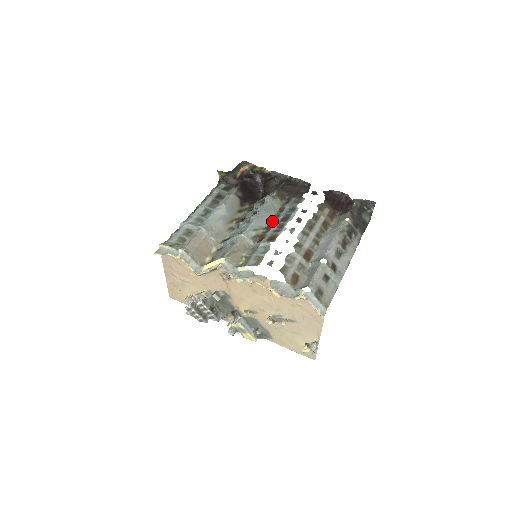
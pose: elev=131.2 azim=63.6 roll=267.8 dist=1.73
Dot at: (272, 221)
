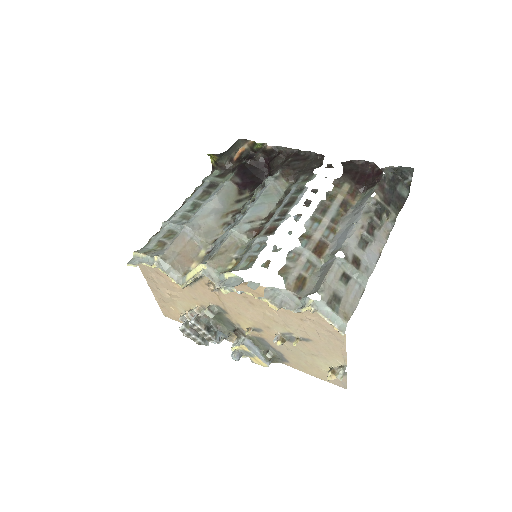
Dot at: (274, 208)
